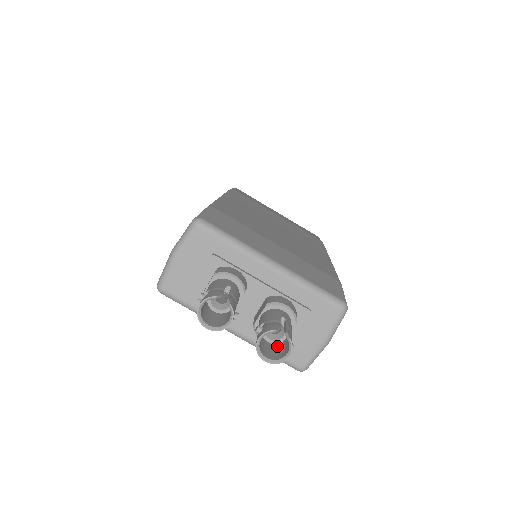
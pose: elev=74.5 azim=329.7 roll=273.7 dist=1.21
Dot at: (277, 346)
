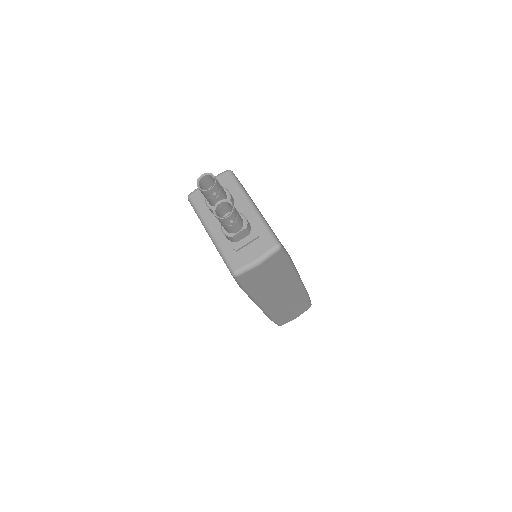
Dot at: (226, 225)
